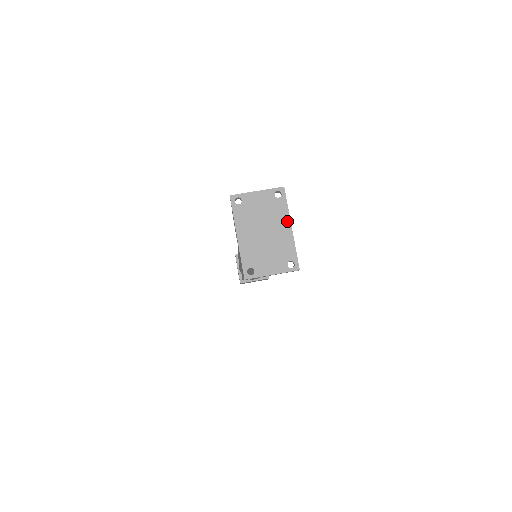
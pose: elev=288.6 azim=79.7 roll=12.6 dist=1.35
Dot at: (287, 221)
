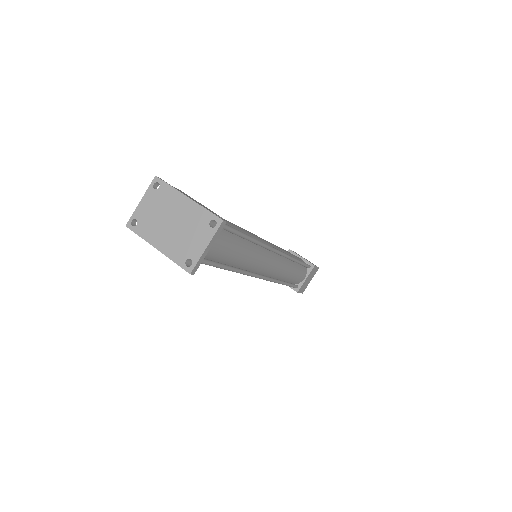
Dot at: (180, 196)
